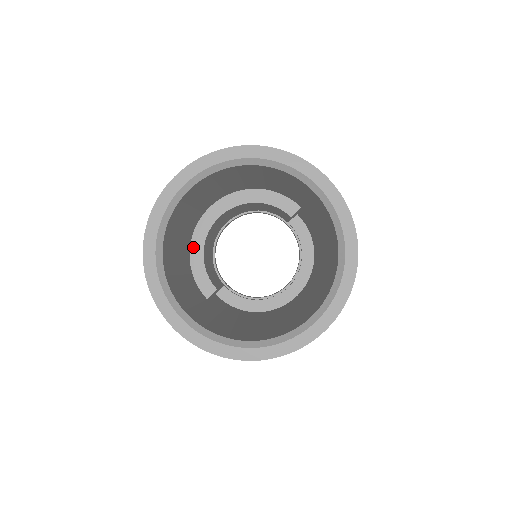
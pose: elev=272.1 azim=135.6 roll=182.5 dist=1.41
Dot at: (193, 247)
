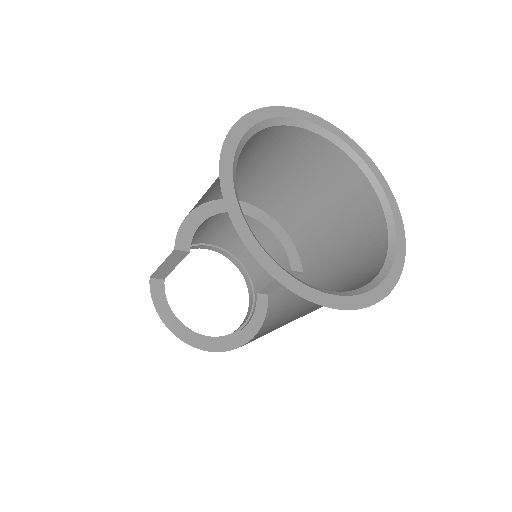
Dot at: (203, 207)
